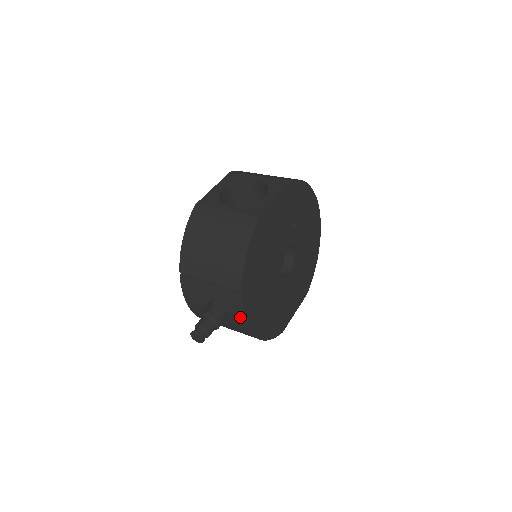
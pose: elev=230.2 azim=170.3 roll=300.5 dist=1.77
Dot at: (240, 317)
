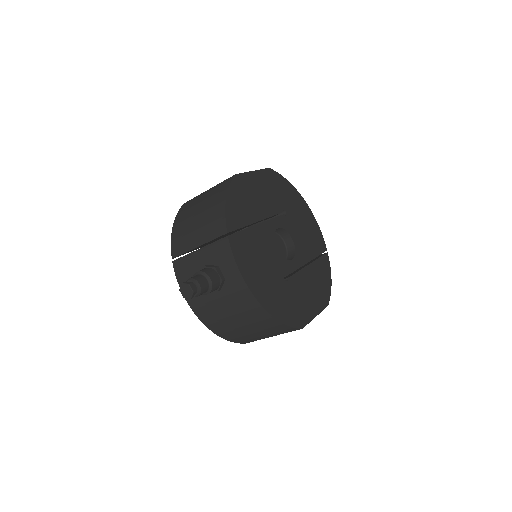
Dot at: (233, 269)
